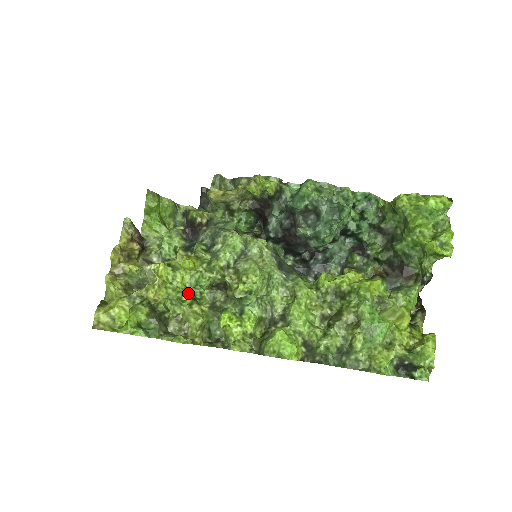
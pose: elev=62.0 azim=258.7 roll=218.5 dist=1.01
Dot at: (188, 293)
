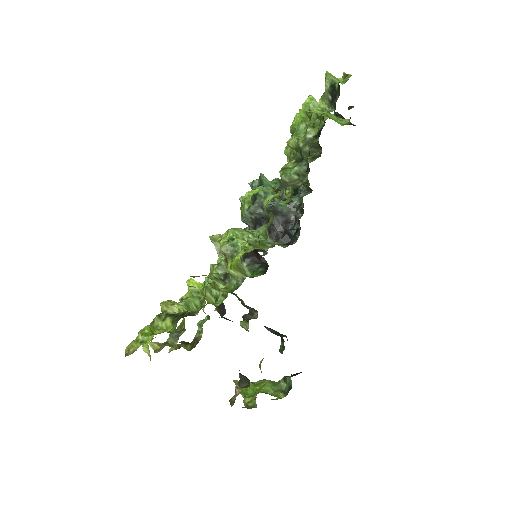
Dot at: occluded
